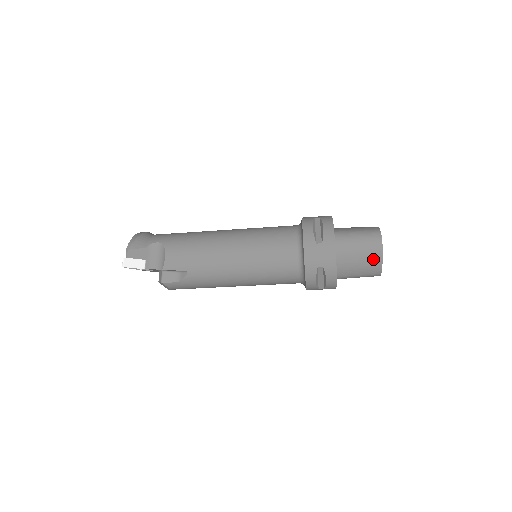
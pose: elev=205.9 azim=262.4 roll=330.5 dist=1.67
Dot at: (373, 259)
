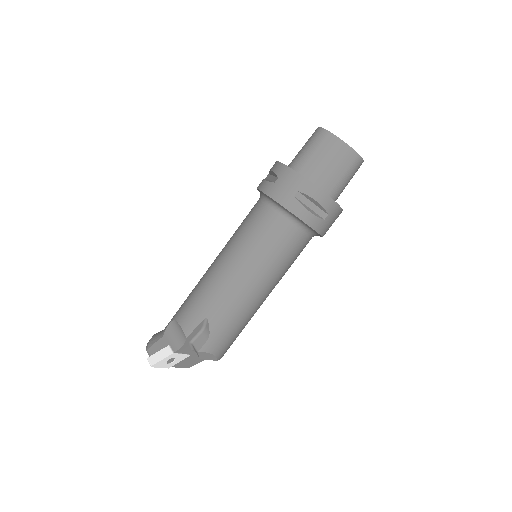
Dot at: (334, 147)
